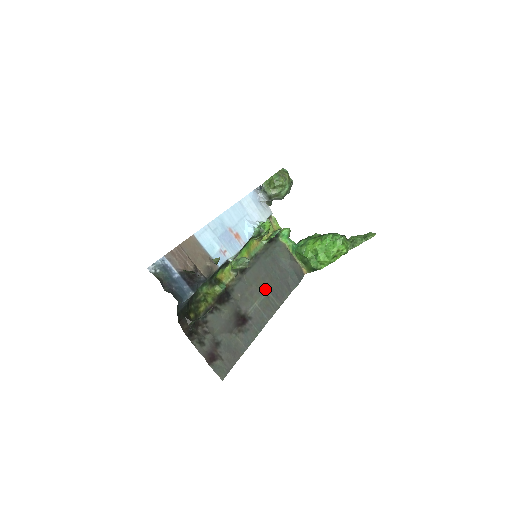
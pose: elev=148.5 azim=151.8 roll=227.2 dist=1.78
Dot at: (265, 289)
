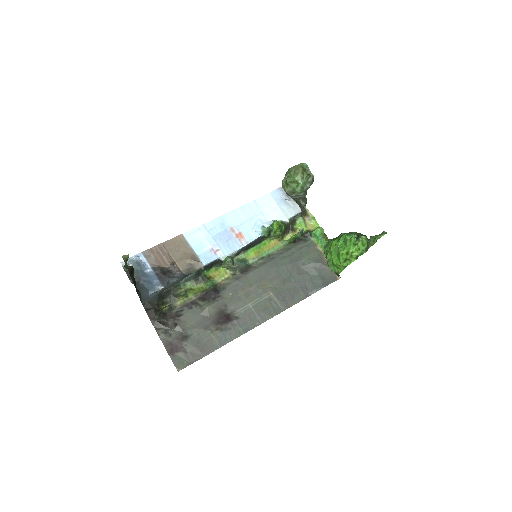
Dot at: (269, 291)
